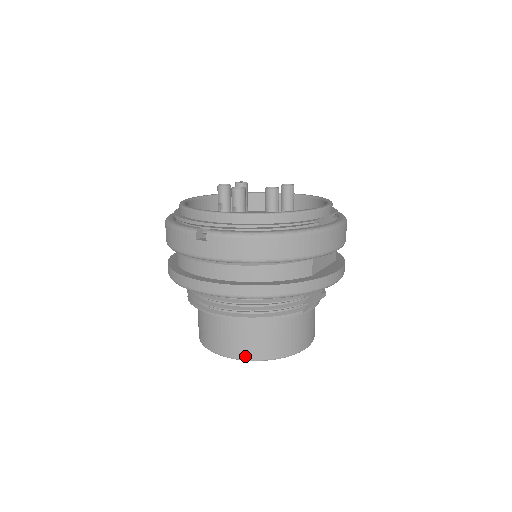
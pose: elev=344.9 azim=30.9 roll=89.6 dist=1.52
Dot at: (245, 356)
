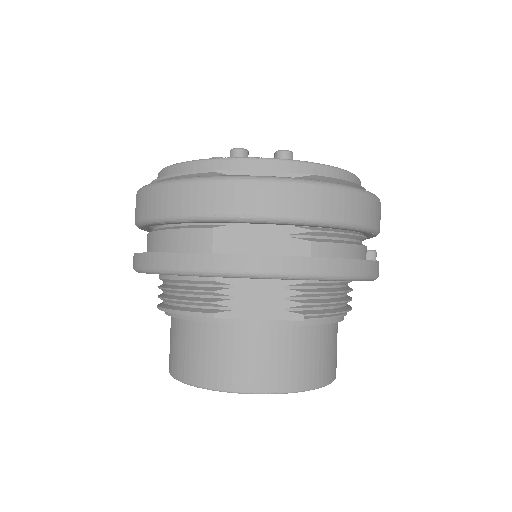
Dot at: (171, 369)
